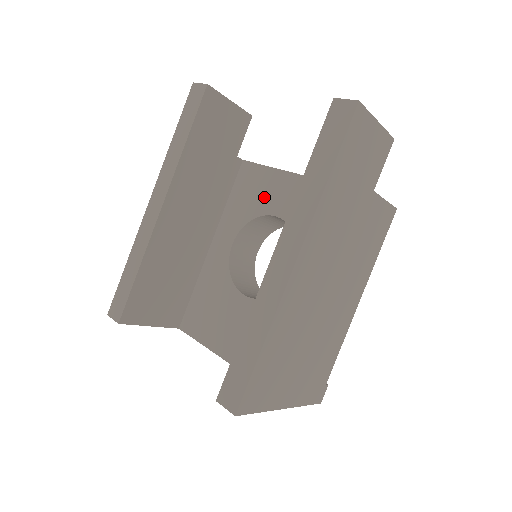
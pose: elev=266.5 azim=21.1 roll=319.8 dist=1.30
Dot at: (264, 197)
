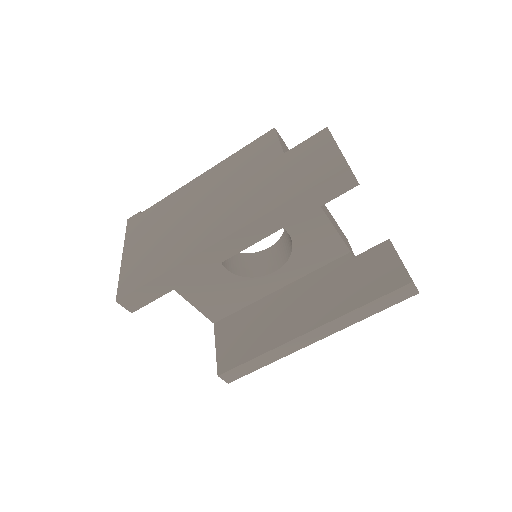
Dot at: occluded
